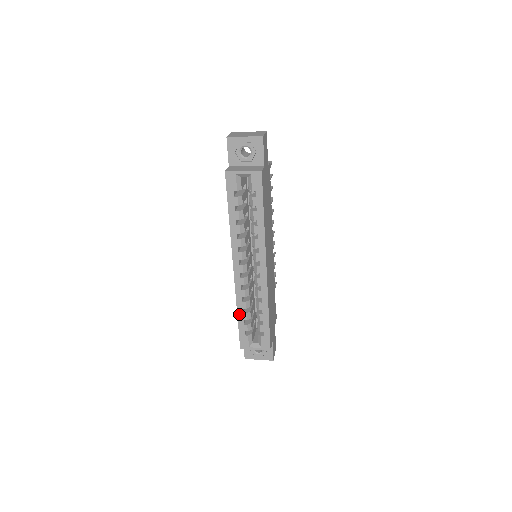
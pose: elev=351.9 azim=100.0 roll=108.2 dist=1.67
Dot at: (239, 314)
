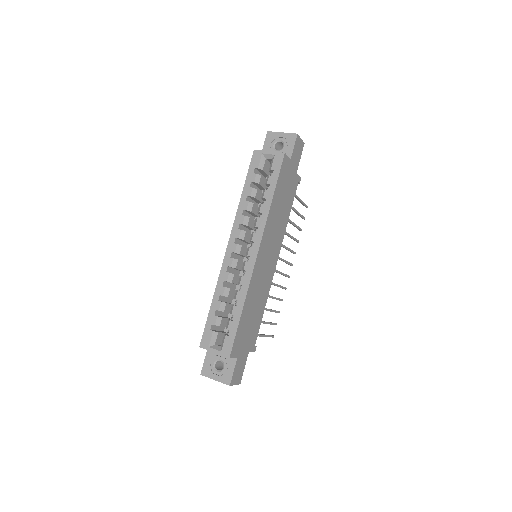
Dot at: (214, 301)
